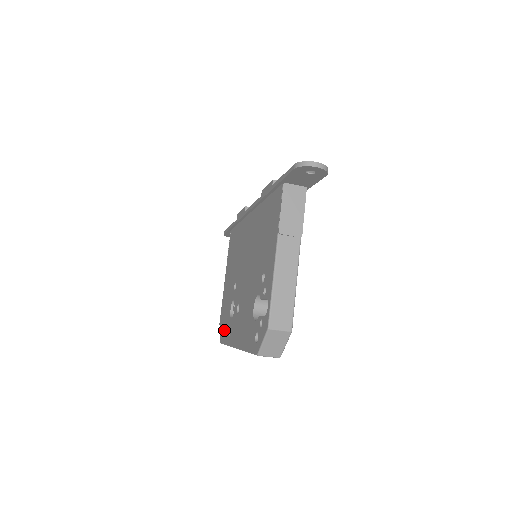
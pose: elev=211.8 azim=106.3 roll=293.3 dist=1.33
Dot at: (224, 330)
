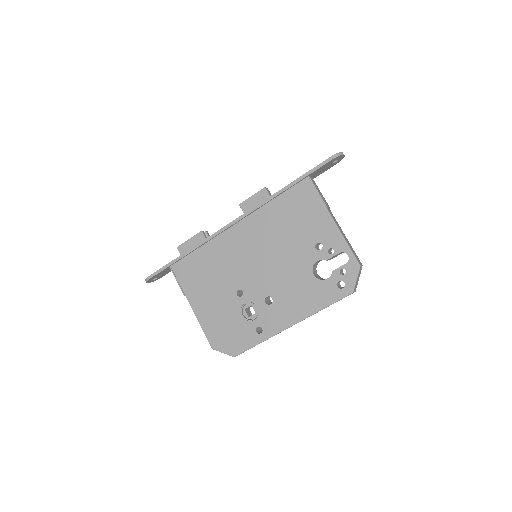
Dot at: (238, 340)
